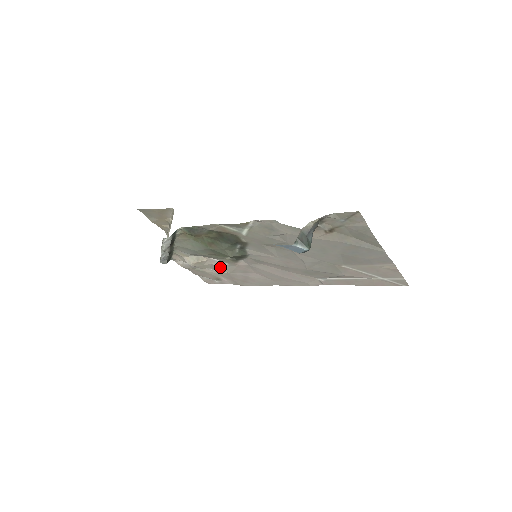
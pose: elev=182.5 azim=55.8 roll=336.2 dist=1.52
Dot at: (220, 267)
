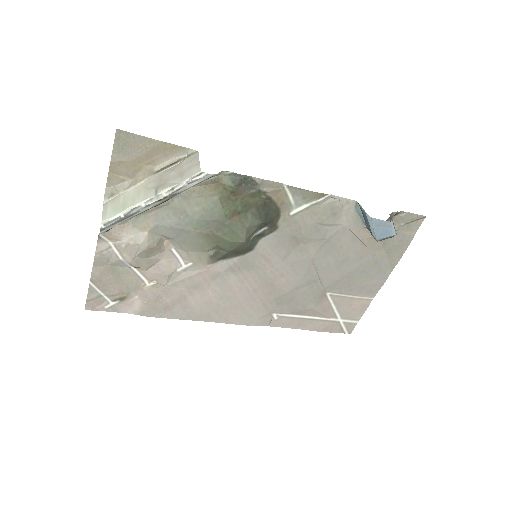
Dot at: (168, 269)
